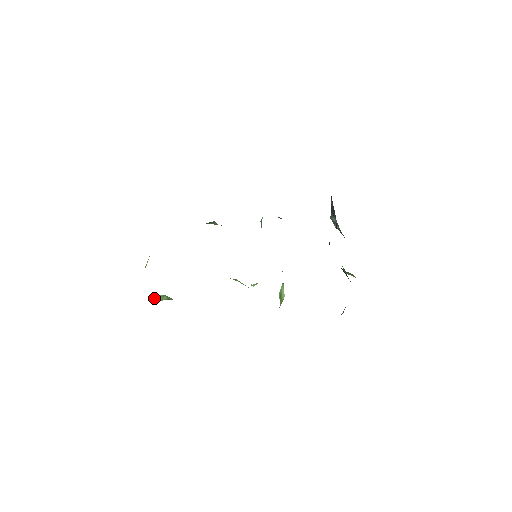
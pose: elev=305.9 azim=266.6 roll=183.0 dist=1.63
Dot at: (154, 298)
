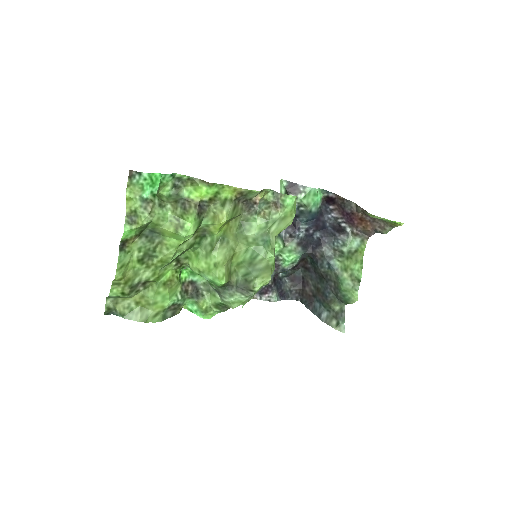
Dot at: (157, 194)
